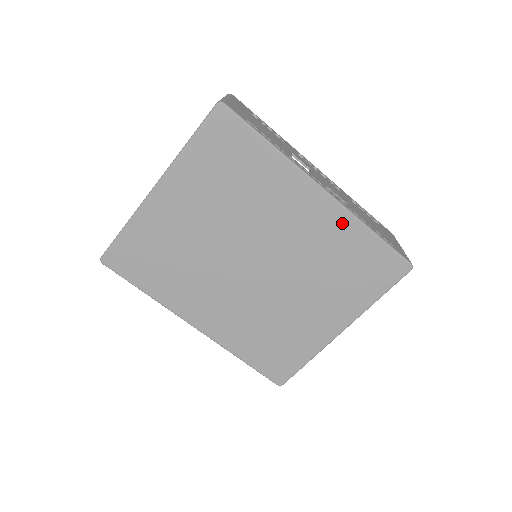
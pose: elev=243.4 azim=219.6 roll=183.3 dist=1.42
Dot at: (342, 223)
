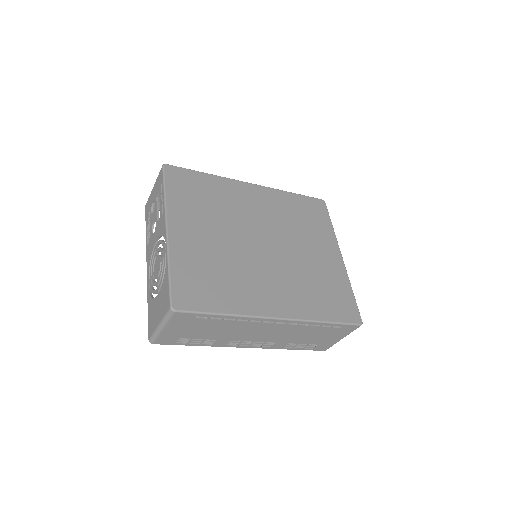
Dot at: (276, 195)
